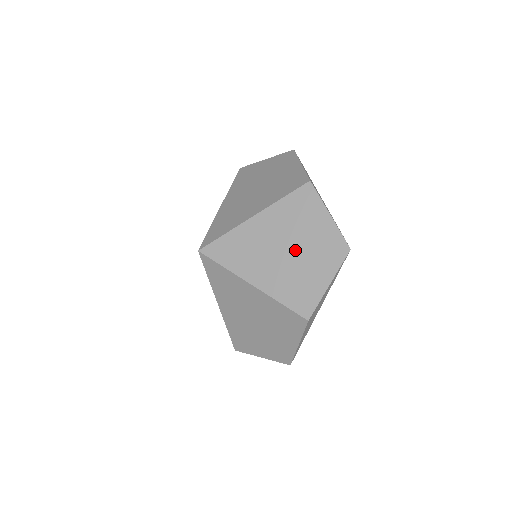
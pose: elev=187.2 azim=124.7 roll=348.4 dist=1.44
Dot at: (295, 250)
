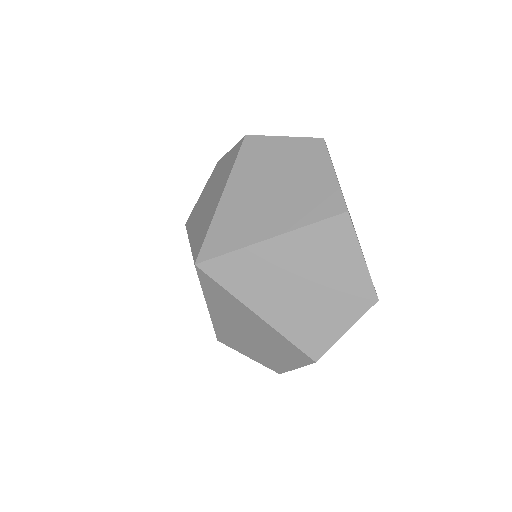
Dot at: (314, 288)
